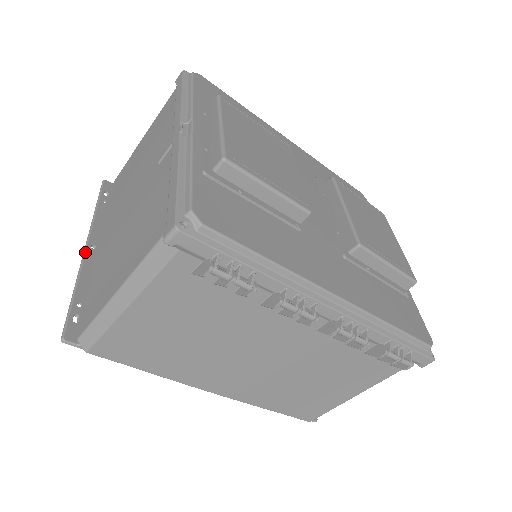
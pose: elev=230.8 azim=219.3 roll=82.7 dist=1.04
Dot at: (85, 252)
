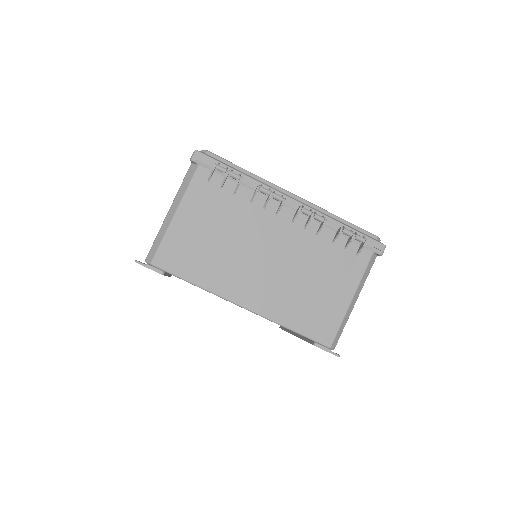
Dot at: occluded
